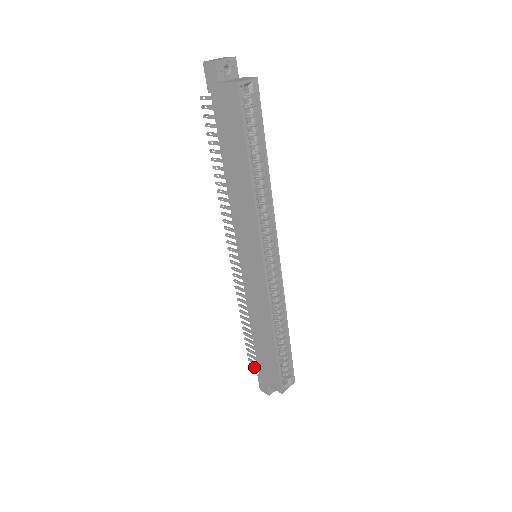
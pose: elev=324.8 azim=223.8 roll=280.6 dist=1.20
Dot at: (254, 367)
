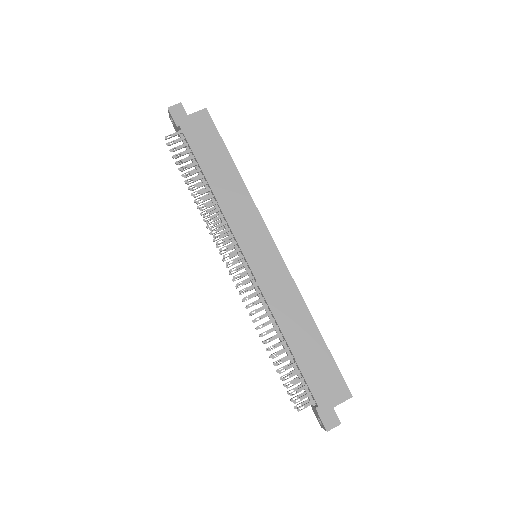
Dot at: (305, 405)
